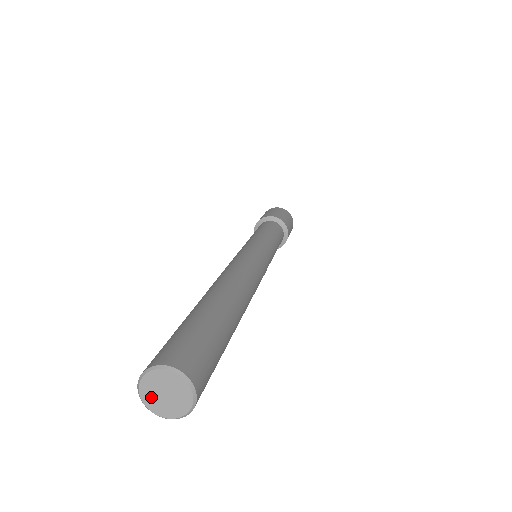
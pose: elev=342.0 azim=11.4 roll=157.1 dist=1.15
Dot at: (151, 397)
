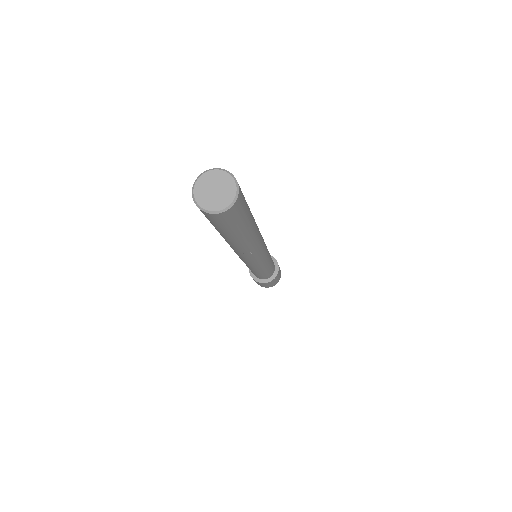
Dot at: (202, 193)
